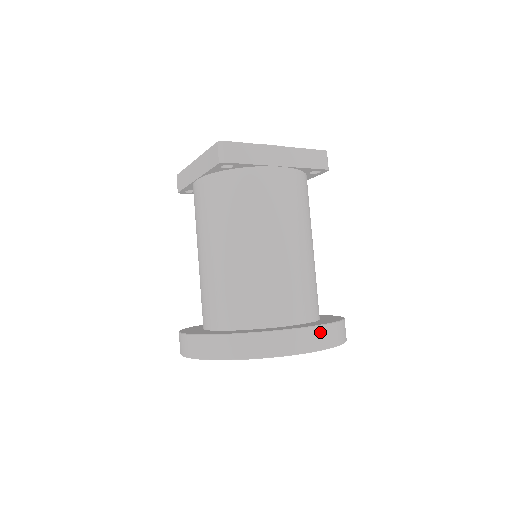
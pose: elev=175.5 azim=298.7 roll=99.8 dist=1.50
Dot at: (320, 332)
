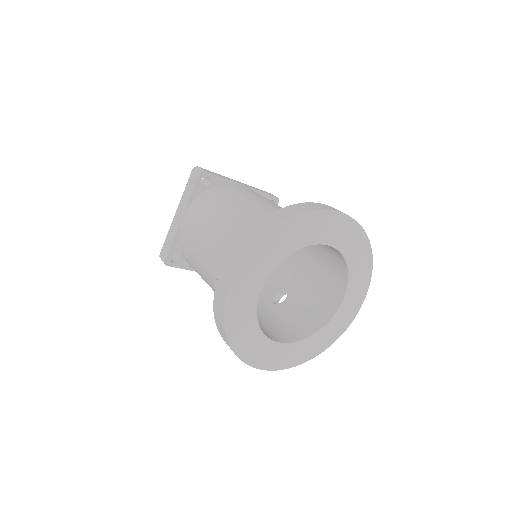
Dot at: occluded
